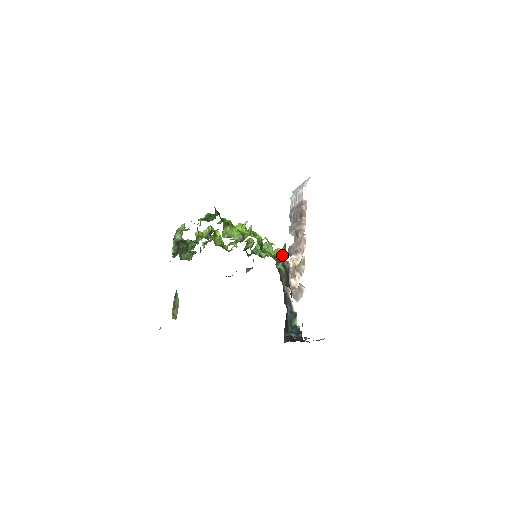
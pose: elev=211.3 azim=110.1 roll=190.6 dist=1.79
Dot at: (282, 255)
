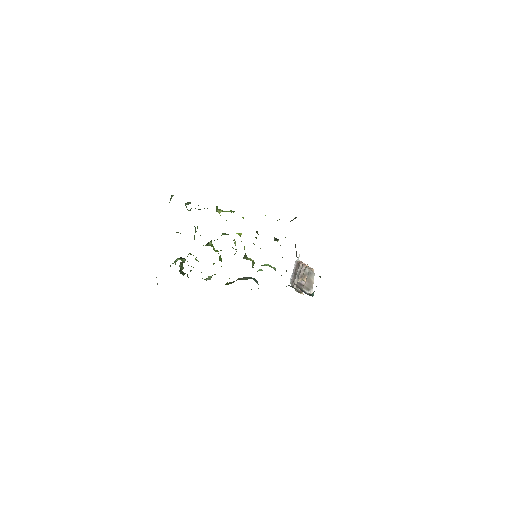
Dot at: occluded
